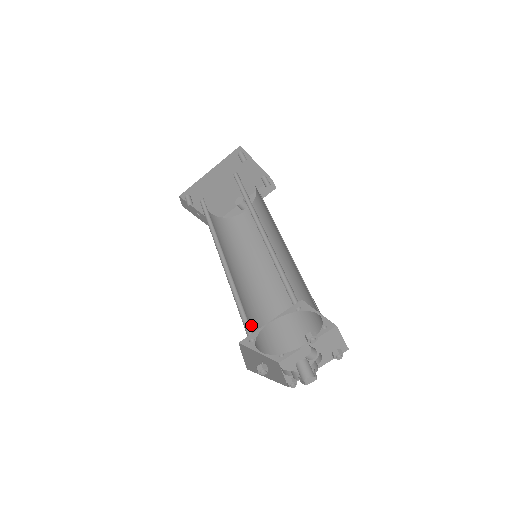
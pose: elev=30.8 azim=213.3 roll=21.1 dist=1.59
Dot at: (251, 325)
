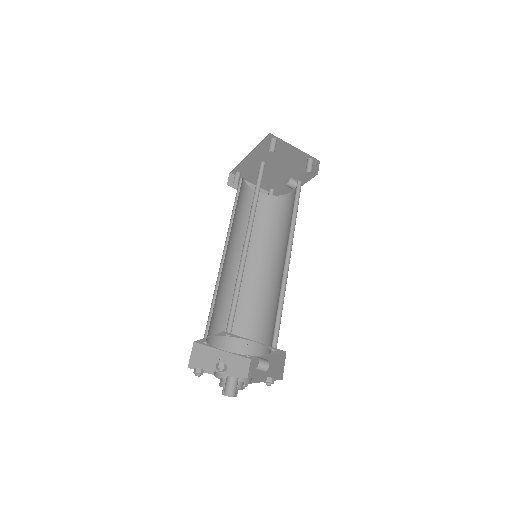
Dot at: occluded
